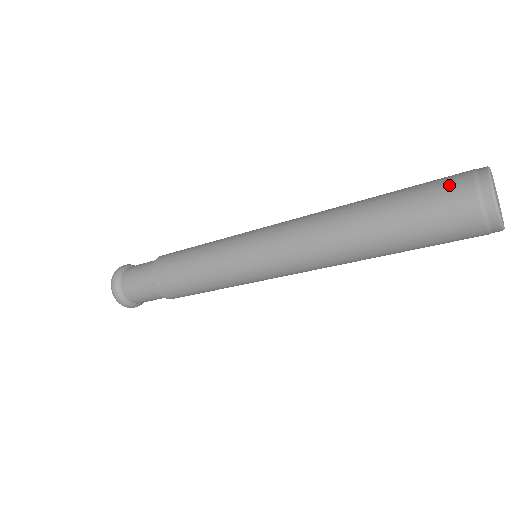
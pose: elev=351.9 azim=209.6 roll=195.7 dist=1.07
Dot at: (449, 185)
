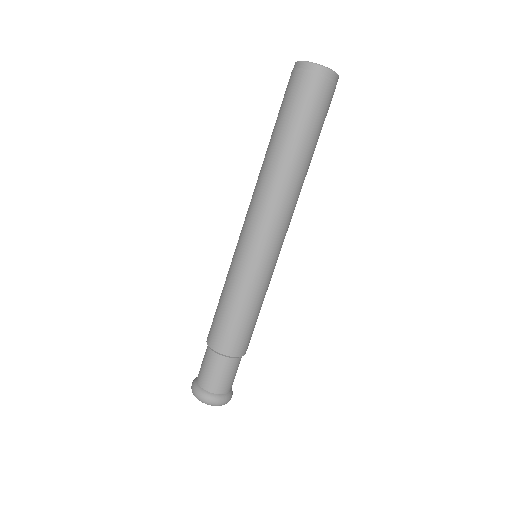
Dot at: (291, 87)
